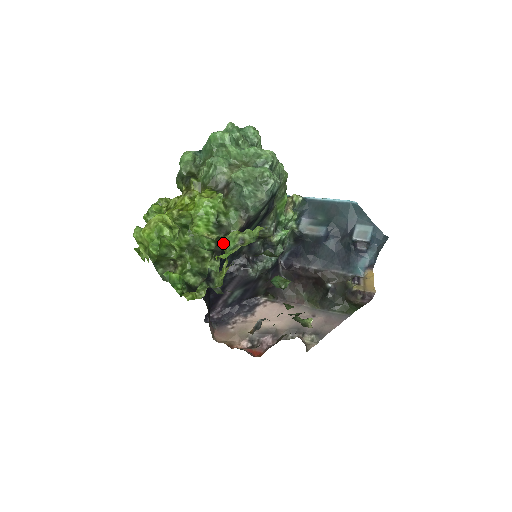
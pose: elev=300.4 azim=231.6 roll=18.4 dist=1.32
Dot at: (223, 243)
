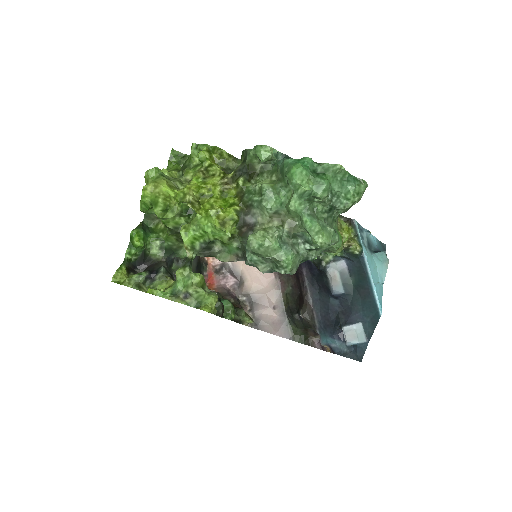
Dot at: (177, 277)
